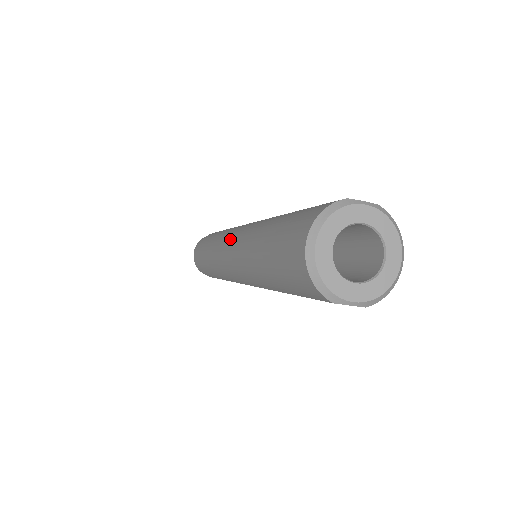
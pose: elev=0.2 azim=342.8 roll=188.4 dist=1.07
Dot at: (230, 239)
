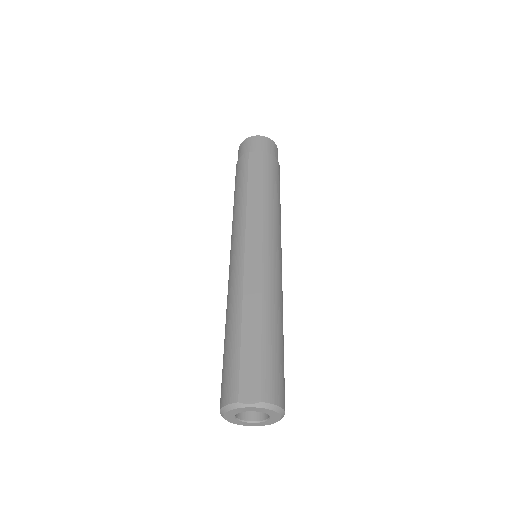
Dot at: (230, 256)
